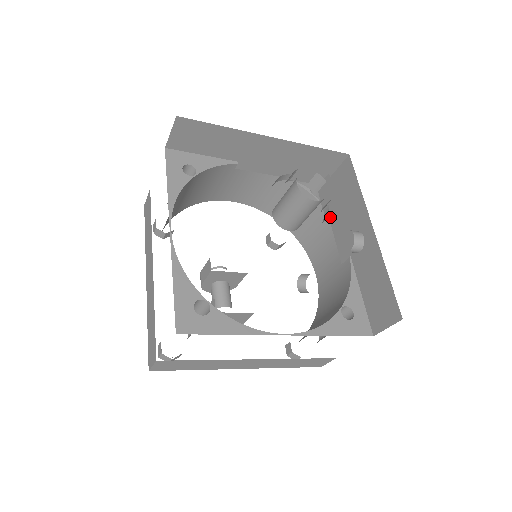
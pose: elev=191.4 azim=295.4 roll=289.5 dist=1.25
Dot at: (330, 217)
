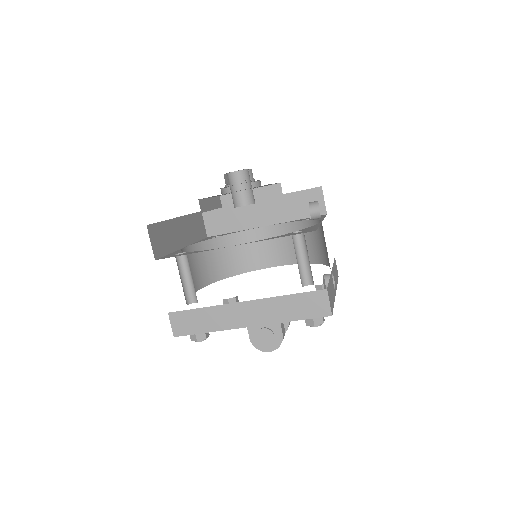
Dot at: occluded
